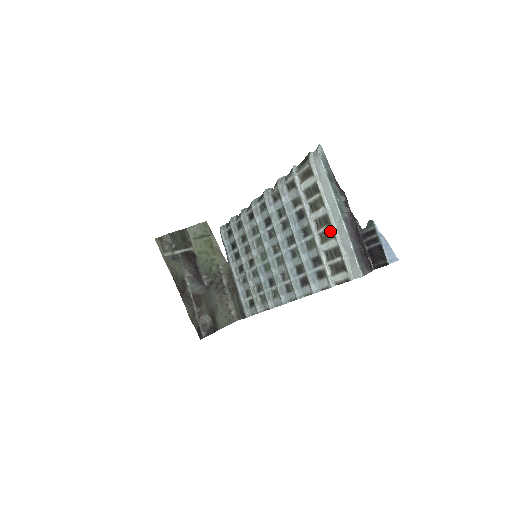
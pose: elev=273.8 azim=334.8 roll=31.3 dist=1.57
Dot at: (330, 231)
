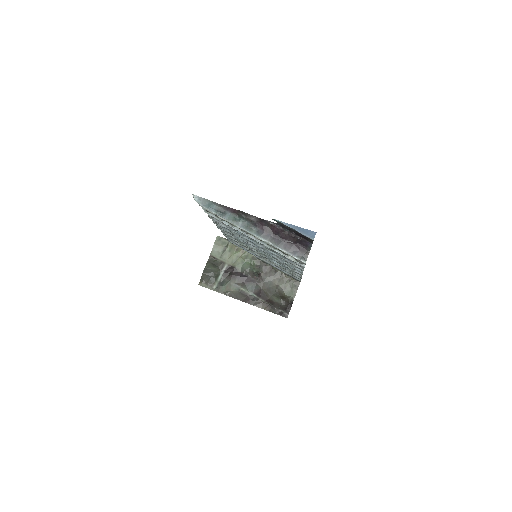
Dot at: occluded
